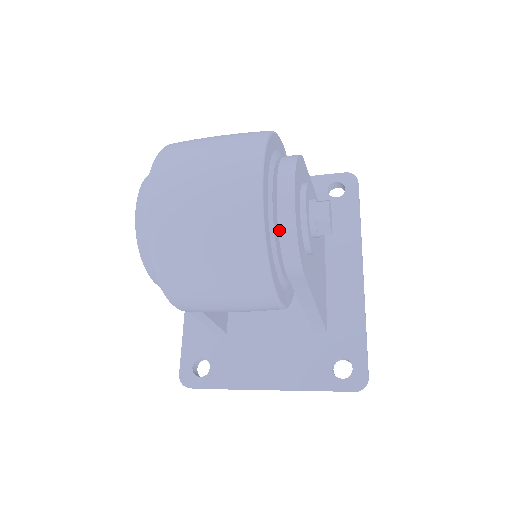
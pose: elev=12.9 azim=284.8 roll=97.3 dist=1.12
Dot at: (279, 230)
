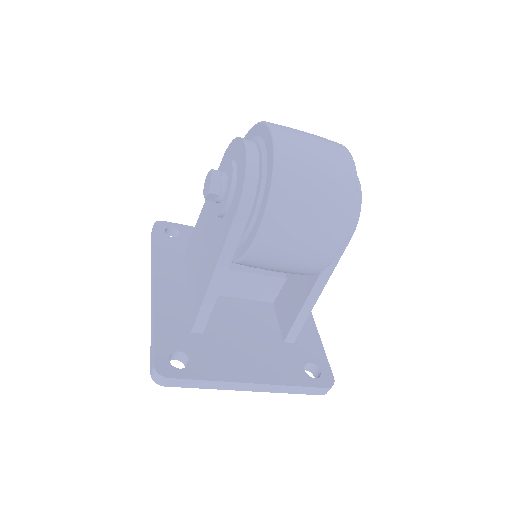
Dot at: occluded
